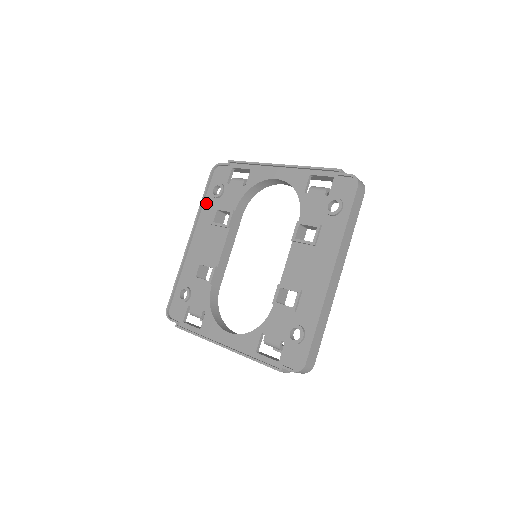
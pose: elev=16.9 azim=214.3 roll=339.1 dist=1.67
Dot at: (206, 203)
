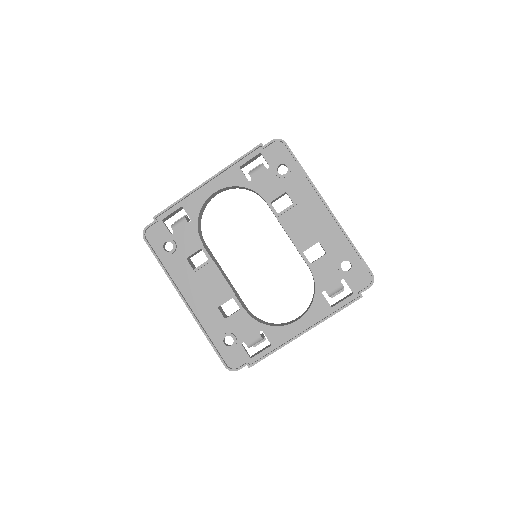
Dot at: (167, 265)
